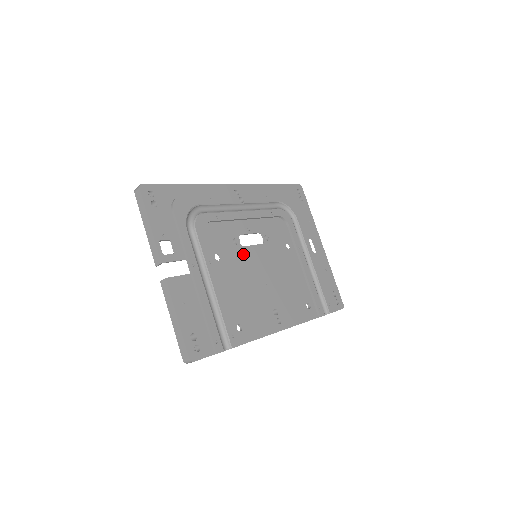
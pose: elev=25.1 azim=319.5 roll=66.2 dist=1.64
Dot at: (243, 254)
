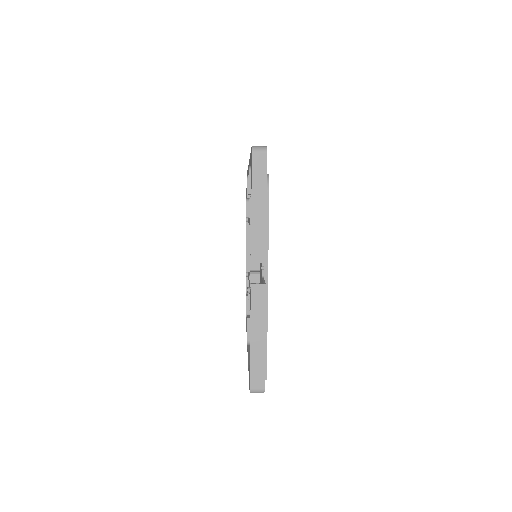
Dot at: occluded
